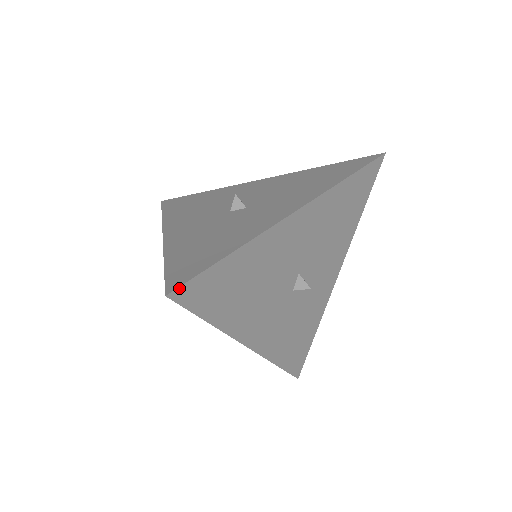
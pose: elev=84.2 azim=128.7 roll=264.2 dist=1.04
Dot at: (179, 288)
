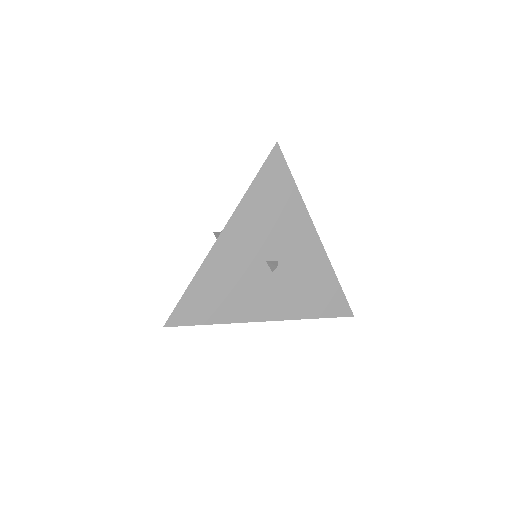
Dot at: (168, 320)
